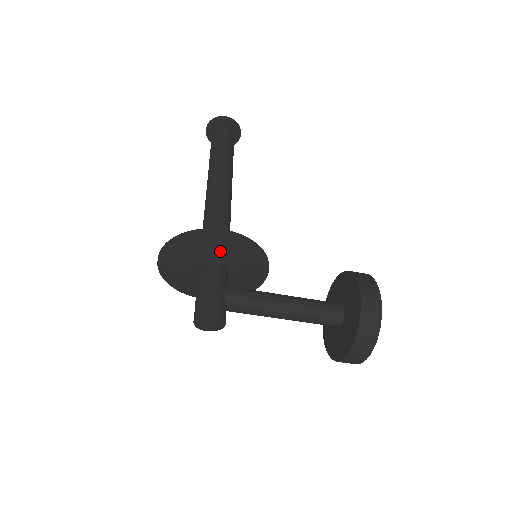
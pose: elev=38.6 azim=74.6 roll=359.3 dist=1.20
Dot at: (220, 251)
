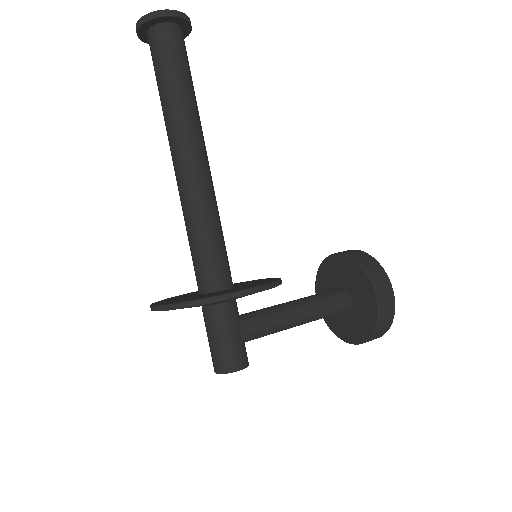
Dot at: occluded
